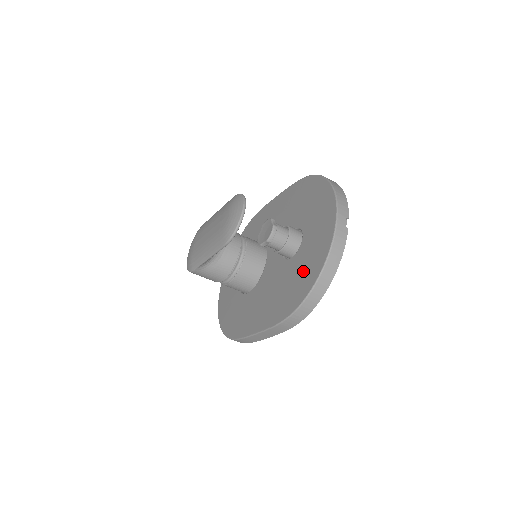
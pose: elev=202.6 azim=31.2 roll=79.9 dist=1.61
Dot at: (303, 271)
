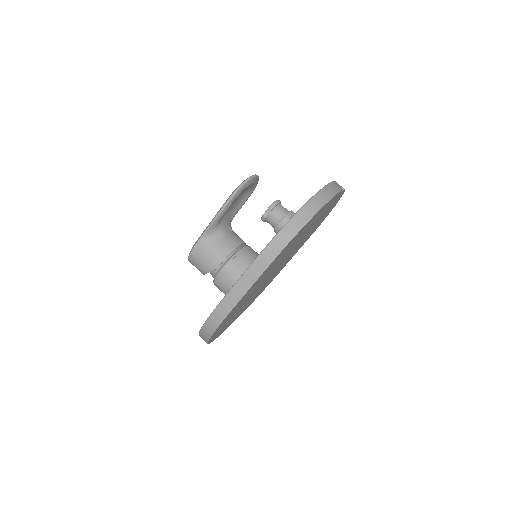
Dot at: occluded
